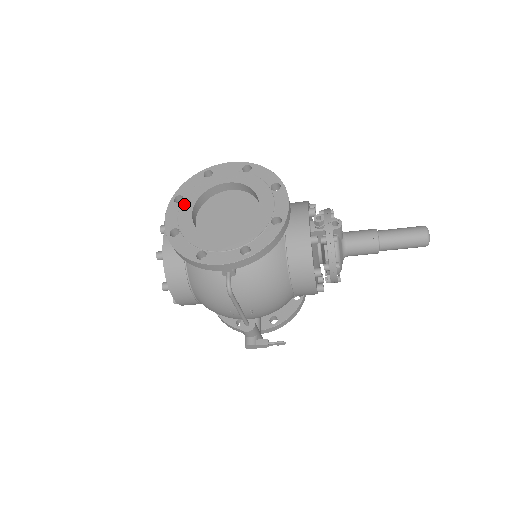
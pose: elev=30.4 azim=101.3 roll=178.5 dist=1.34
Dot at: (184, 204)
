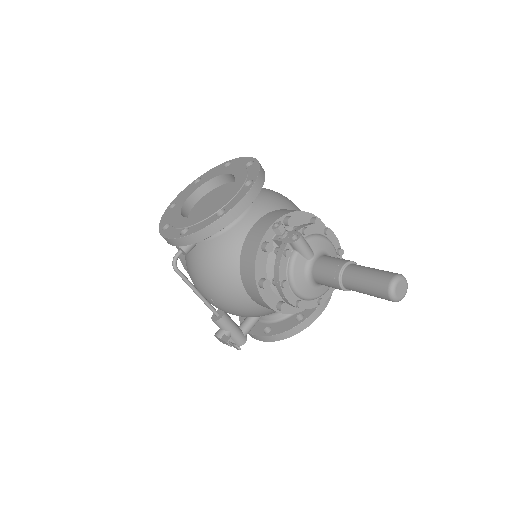
Dot at: (195, 186)
